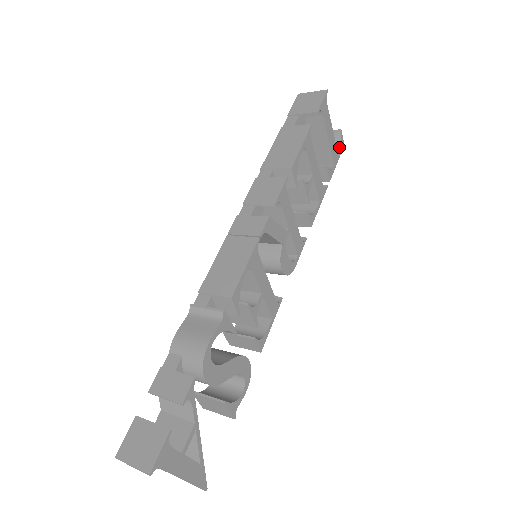
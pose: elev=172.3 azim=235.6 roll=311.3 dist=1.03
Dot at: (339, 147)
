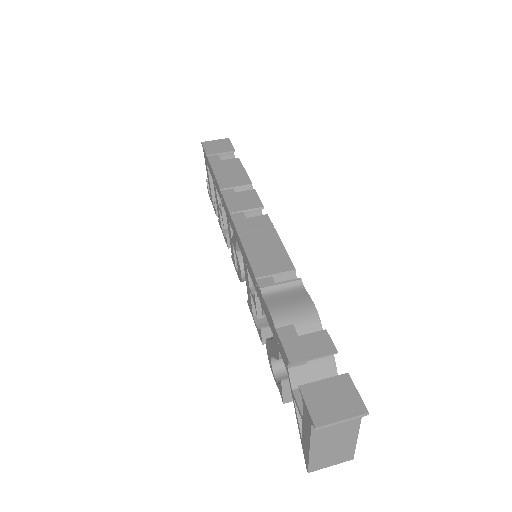
Dot at: occluded
